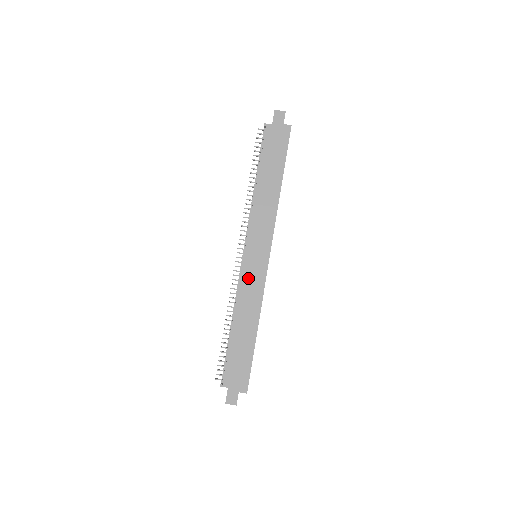
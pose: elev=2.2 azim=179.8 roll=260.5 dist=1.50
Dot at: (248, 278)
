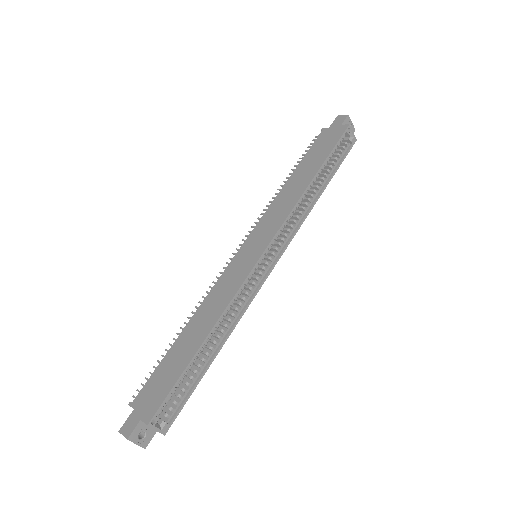
Dot at: (230, 273)
